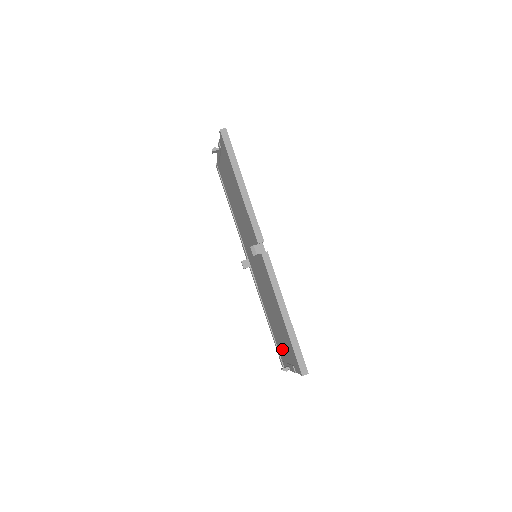
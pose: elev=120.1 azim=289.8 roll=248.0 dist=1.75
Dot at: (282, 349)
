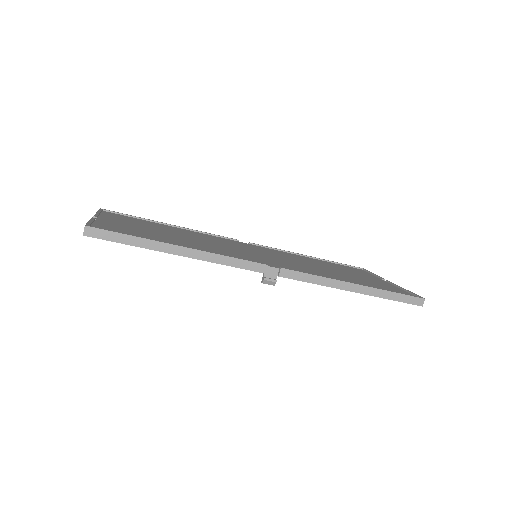
Dot at: occluded
